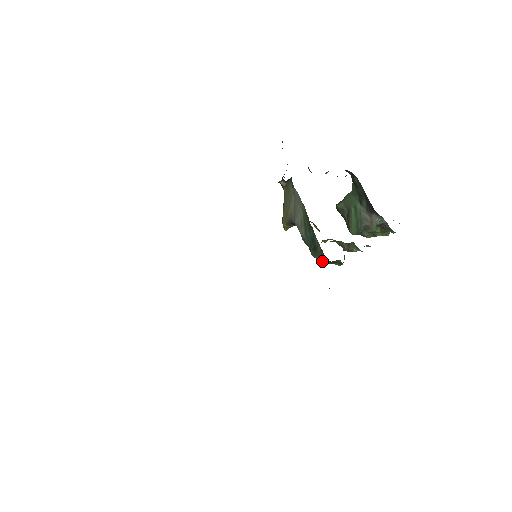
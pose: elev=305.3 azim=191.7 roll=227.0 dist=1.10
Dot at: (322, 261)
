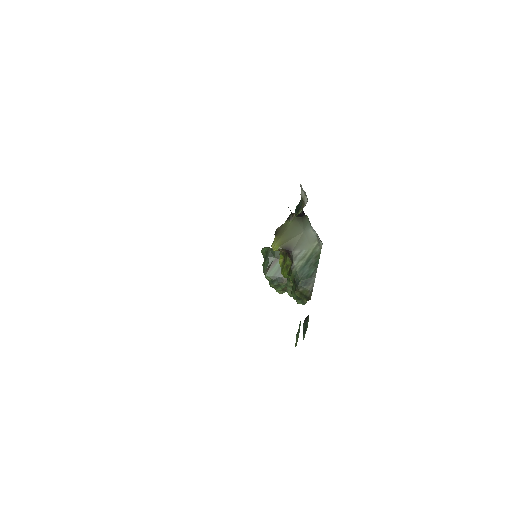
Dot at: (299, 294)
